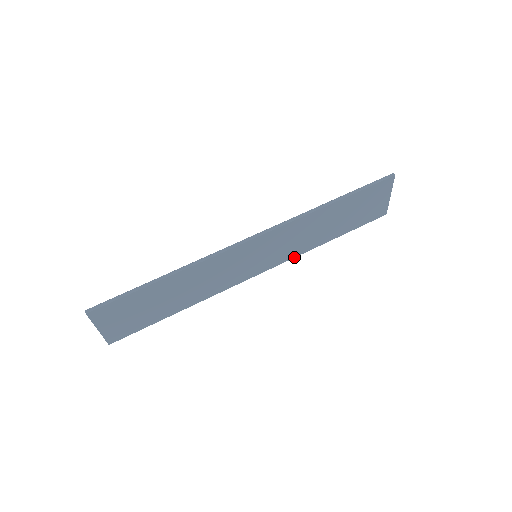
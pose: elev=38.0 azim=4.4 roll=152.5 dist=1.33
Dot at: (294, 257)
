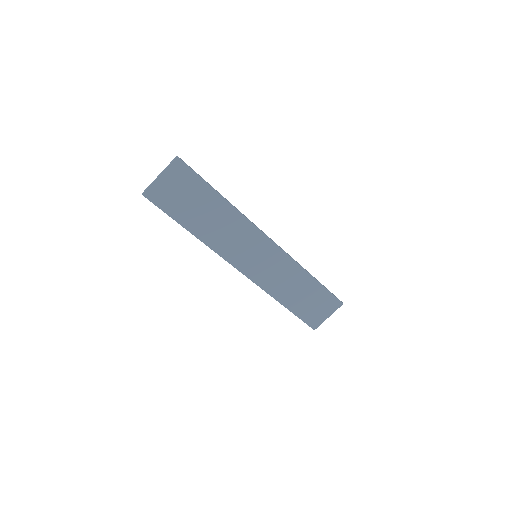
Dot at: (262, 288)
